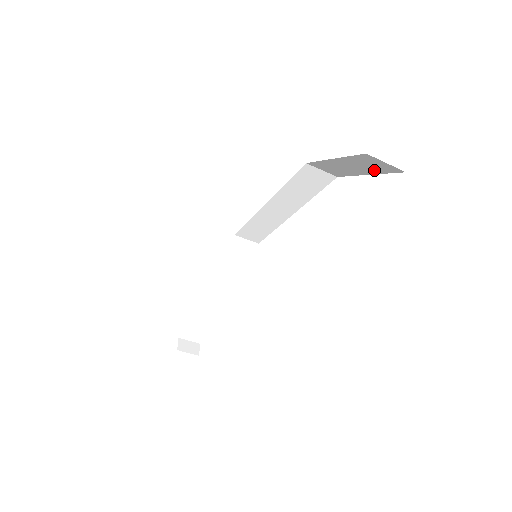
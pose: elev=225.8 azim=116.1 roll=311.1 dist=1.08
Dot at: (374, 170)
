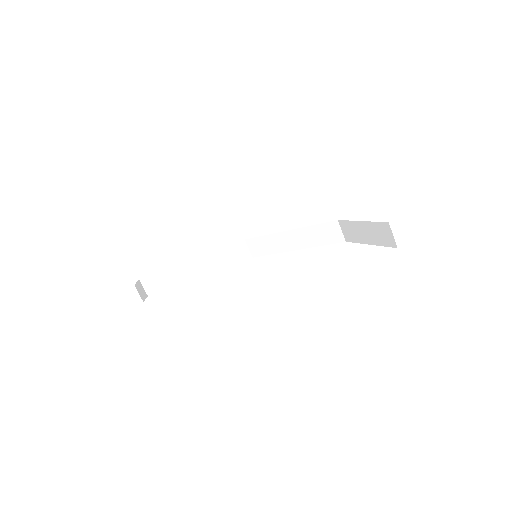
Dot at: (379, 241)
